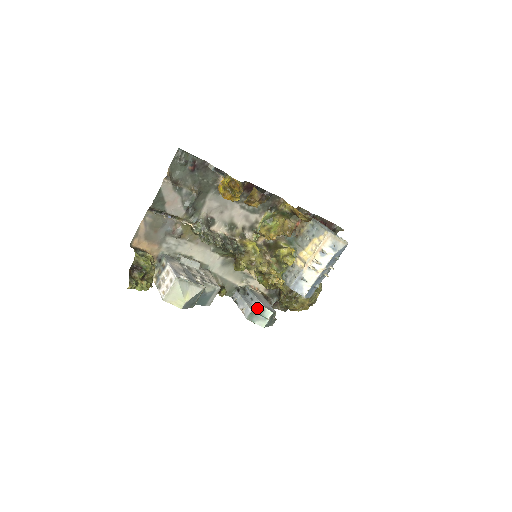
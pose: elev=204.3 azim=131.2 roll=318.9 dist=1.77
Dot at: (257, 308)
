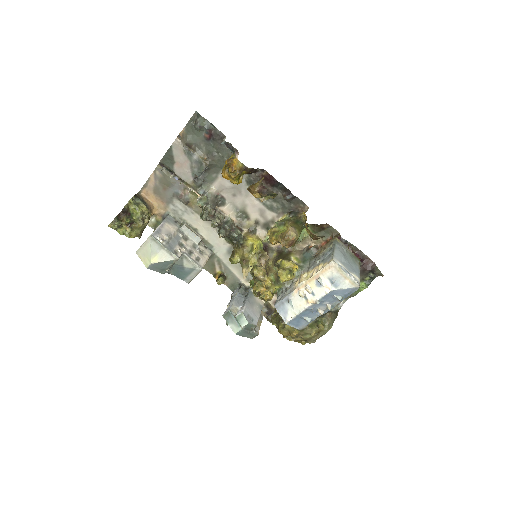
Dot at: (239, 311)
